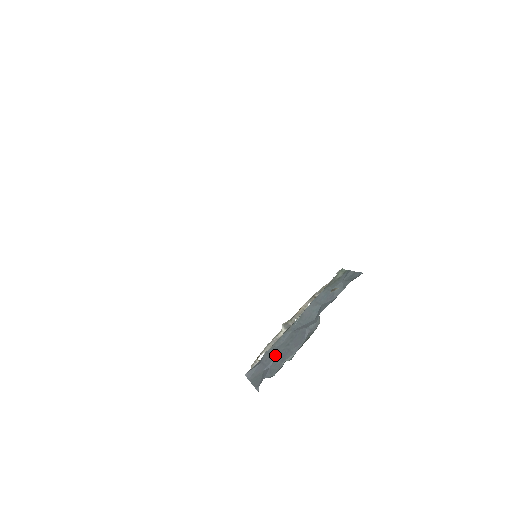
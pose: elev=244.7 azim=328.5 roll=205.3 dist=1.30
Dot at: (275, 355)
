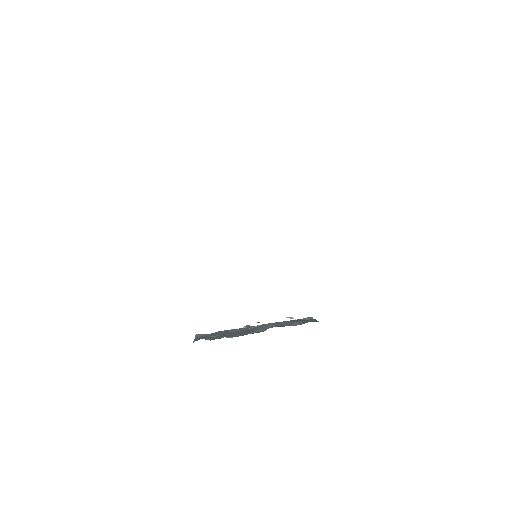
Dot at: (223, 333)
